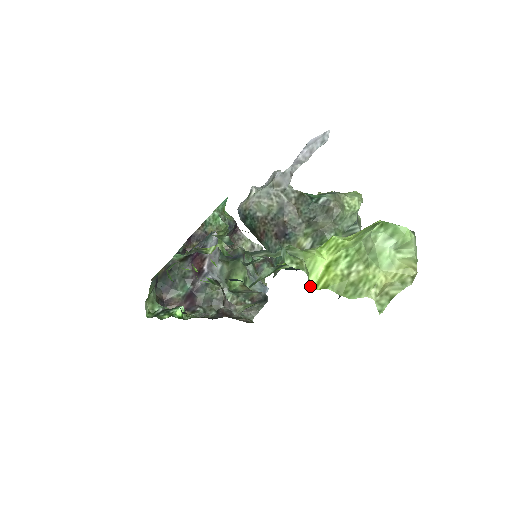
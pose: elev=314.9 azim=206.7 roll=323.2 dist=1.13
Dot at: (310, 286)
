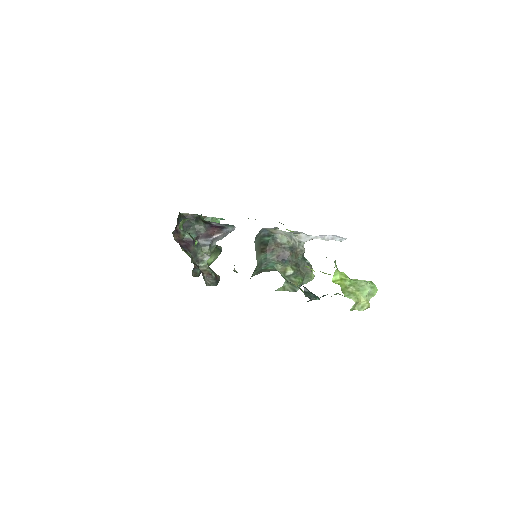
Dot at: (332, 279)
